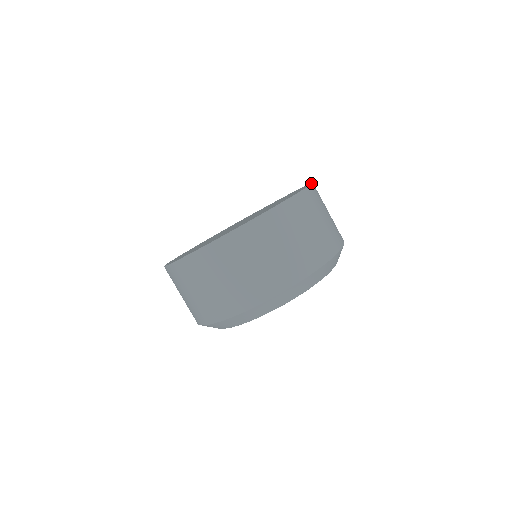
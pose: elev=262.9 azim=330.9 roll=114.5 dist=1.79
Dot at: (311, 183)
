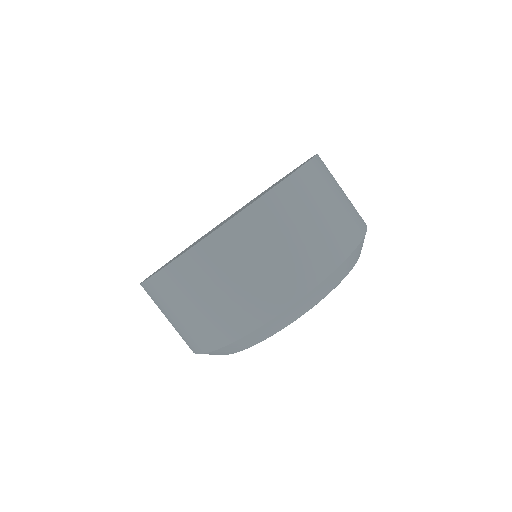
Dot at: (293, 172)
